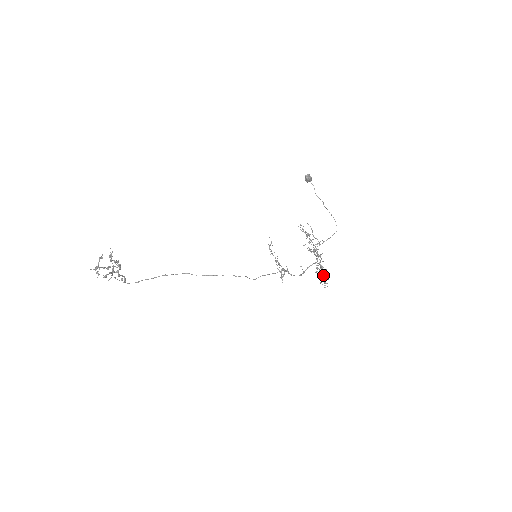
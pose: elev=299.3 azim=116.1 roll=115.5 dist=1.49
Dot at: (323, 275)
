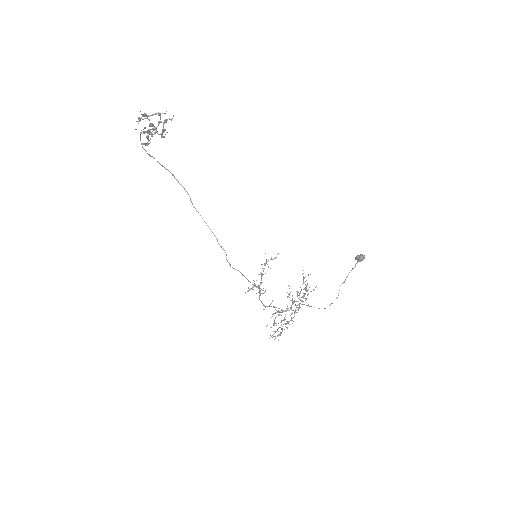
Dot at: occluded
